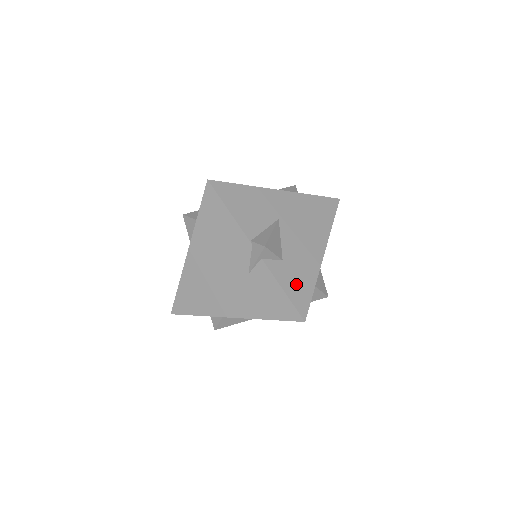
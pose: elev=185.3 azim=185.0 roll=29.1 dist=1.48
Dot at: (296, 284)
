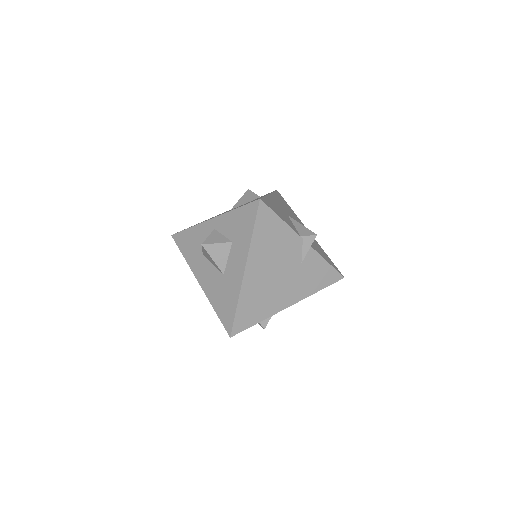
Dot at: (325, 256)
